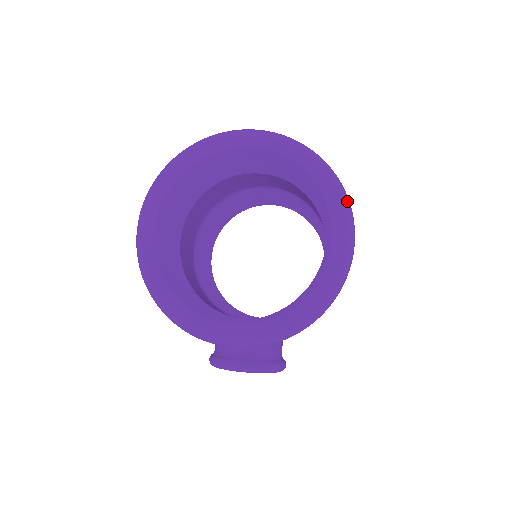
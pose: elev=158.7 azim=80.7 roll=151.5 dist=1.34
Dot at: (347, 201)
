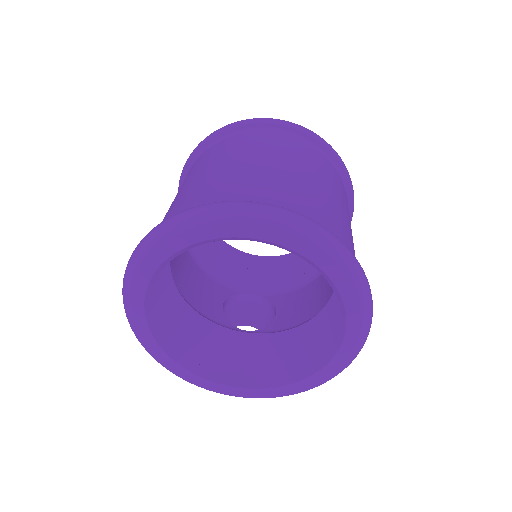
Dot at: (369, 303)
